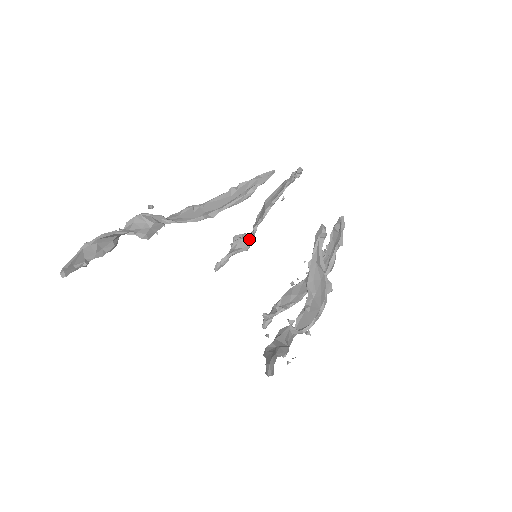
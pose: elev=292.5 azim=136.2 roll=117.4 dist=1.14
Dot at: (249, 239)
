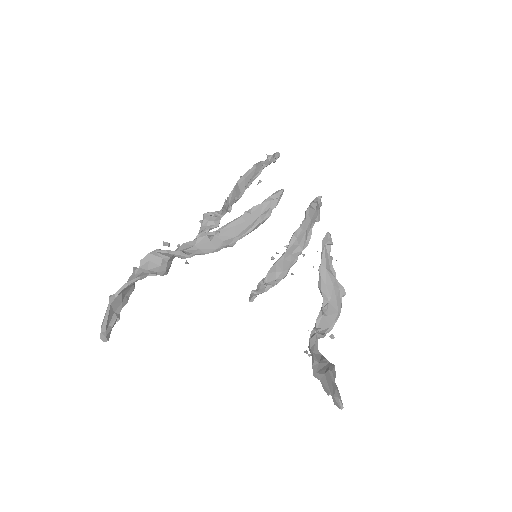
Dot at: occluded
